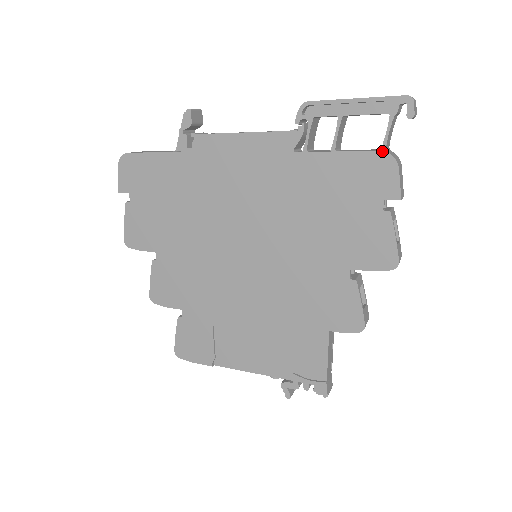
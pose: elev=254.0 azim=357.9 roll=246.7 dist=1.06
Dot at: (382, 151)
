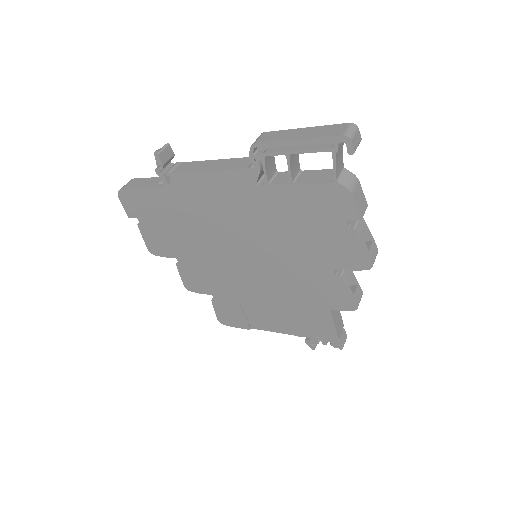
Dot at: (333, 183)
